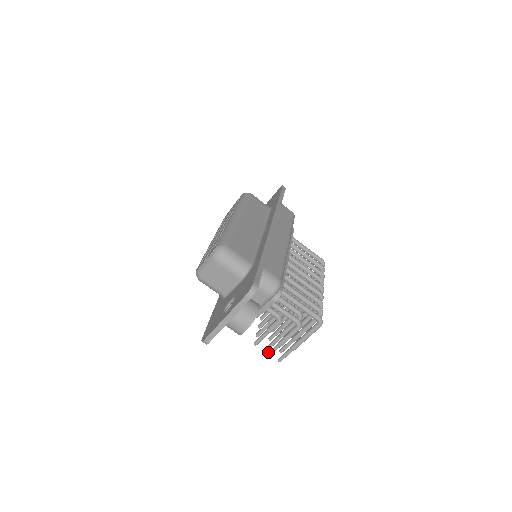
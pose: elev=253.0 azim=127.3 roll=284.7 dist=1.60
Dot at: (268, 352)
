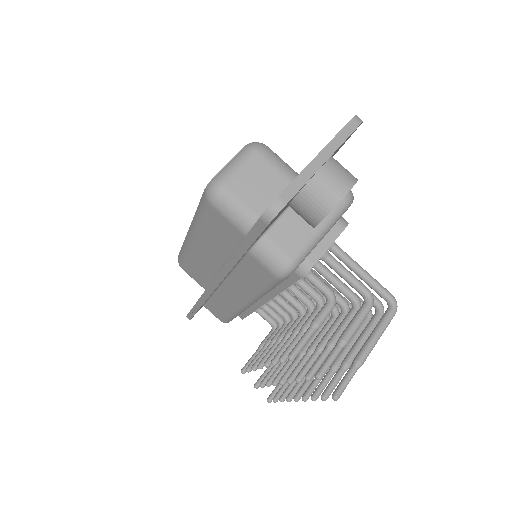
Dot at: occluded
